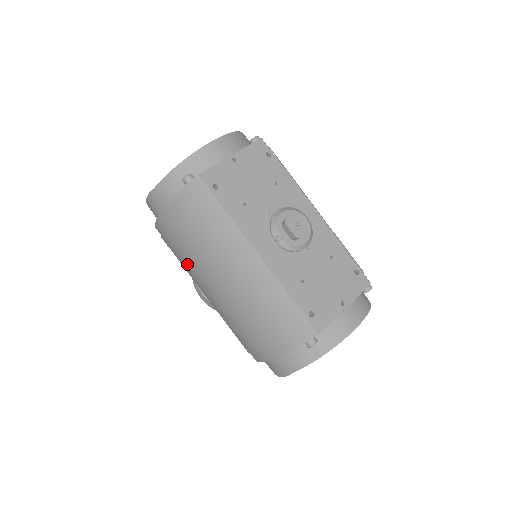
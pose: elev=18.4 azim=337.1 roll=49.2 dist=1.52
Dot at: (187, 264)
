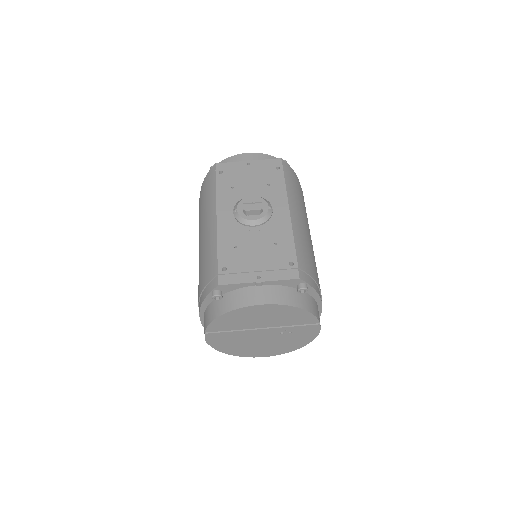
Dot at: occluded
